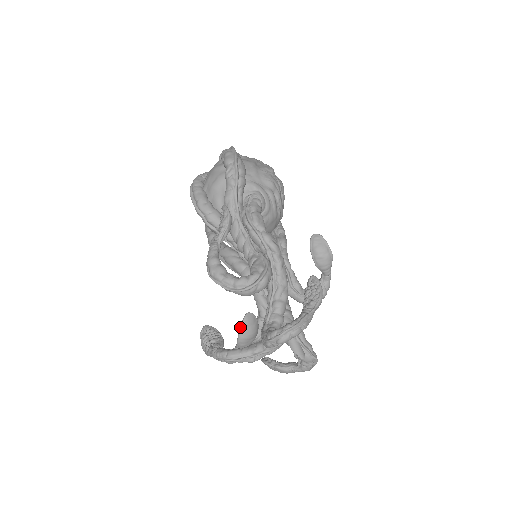
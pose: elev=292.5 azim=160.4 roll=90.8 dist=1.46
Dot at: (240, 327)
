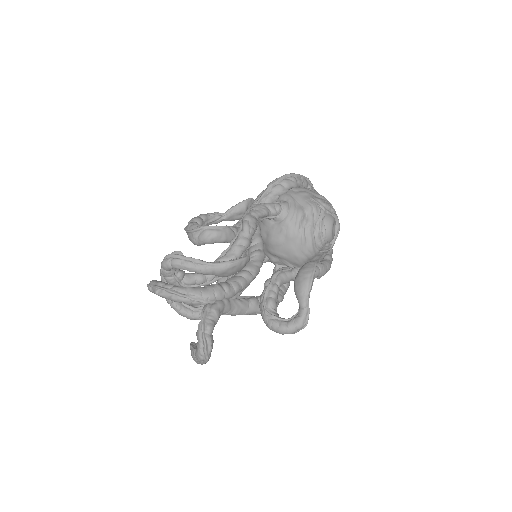
Dot at: occluded
